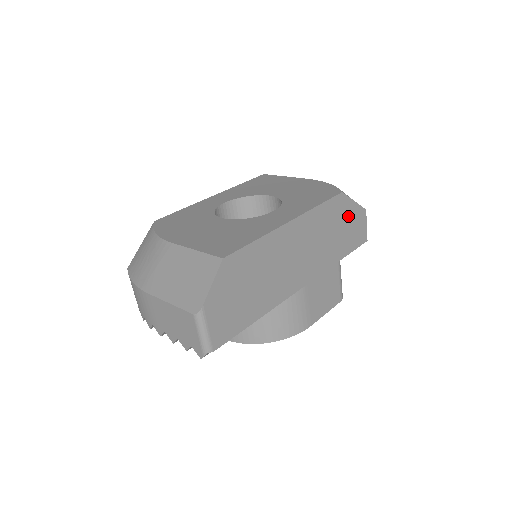
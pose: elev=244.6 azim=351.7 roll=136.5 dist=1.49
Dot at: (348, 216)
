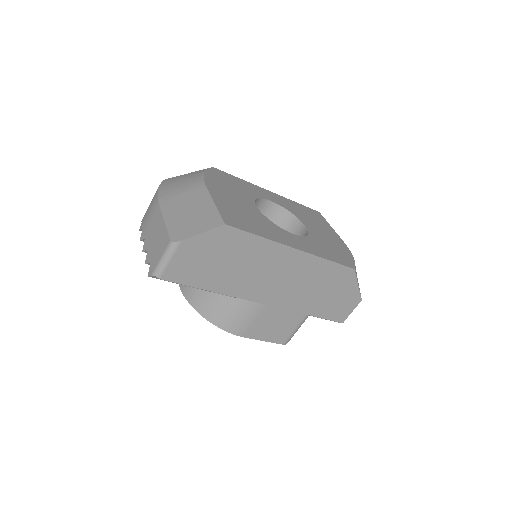
Dot at: (344, 290)
